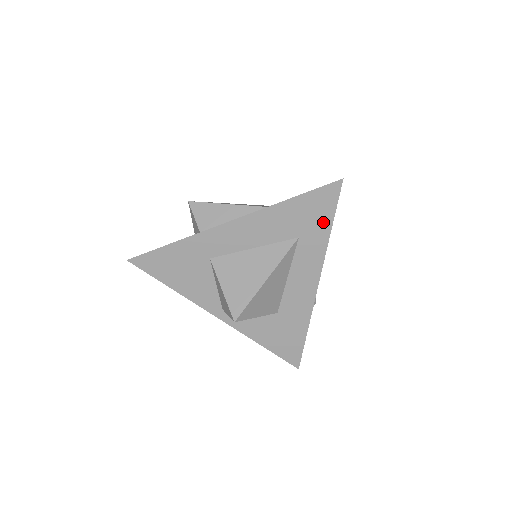
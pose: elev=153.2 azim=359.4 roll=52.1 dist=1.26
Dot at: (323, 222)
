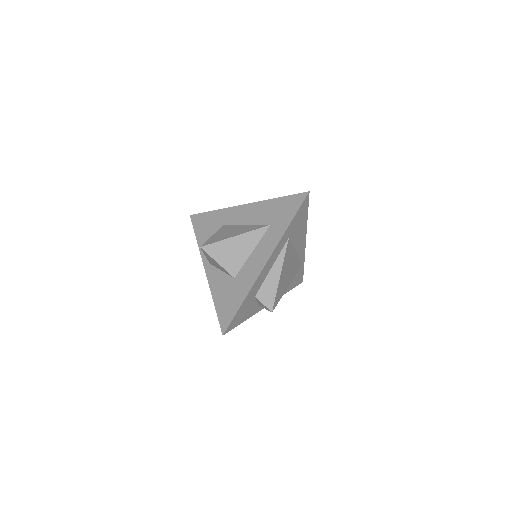
Dot at: (287, 218)
